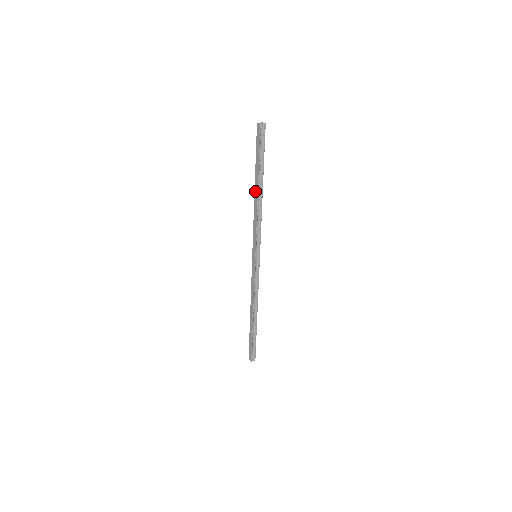
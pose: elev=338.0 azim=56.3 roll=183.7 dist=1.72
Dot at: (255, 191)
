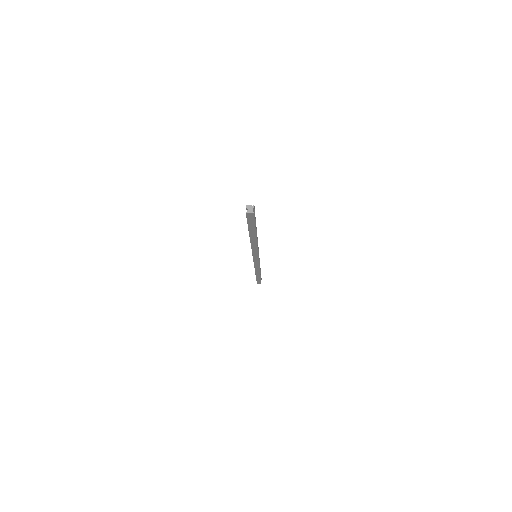
Dot at: (251, 239)
